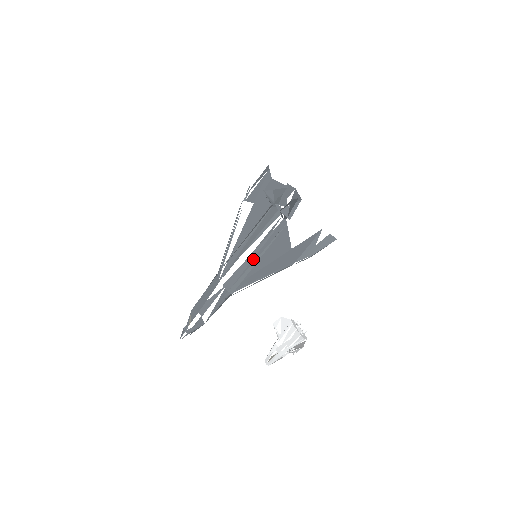
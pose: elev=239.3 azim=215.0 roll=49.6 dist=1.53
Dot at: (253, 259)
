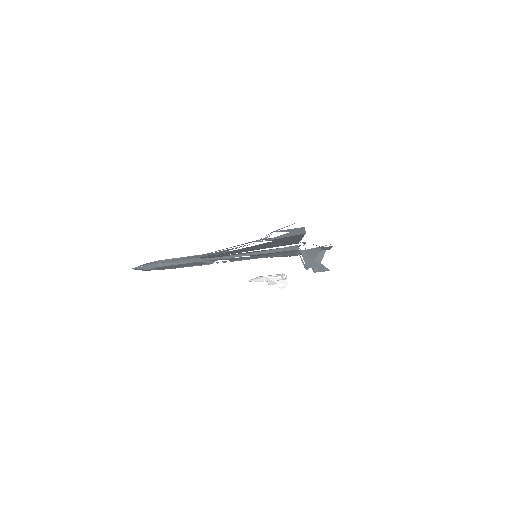
Dot at: occluded
